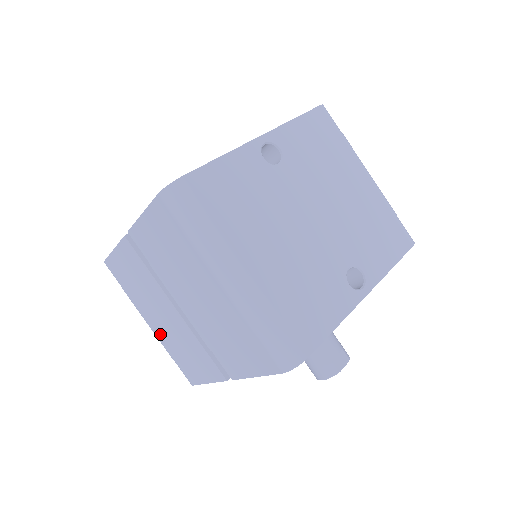
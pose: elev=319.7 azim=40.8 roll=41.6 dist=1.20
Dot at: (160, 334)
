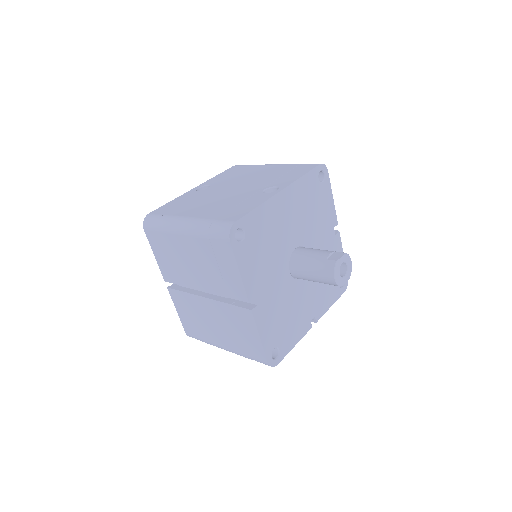
Dot at: (228, 343)
